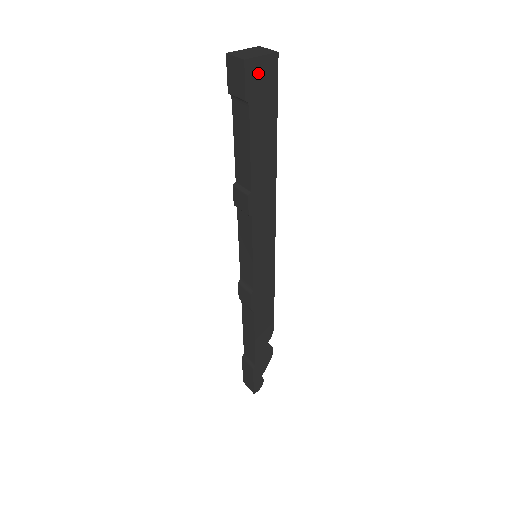
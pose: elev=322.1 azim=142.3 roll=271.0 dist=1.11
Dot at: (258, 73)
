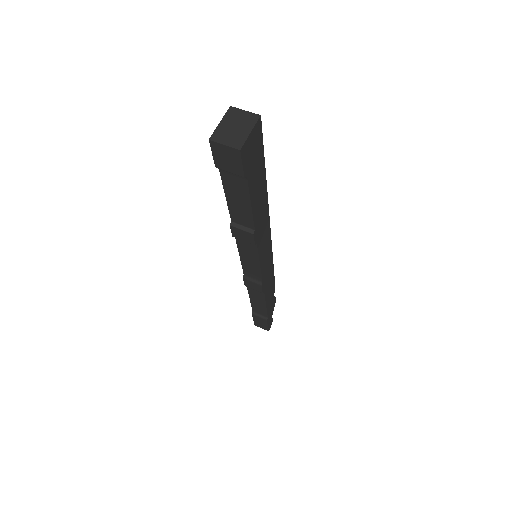
Dot at: (250, 148)
